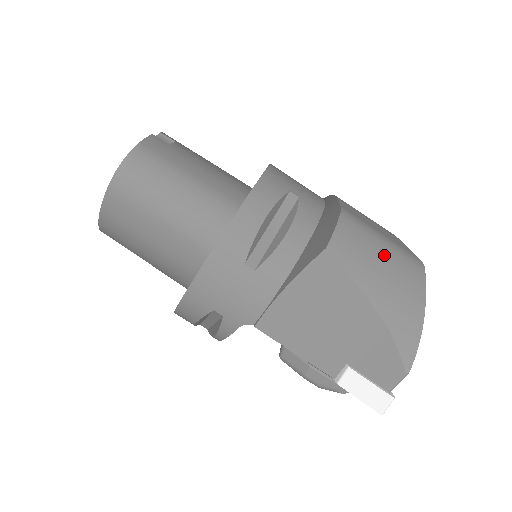
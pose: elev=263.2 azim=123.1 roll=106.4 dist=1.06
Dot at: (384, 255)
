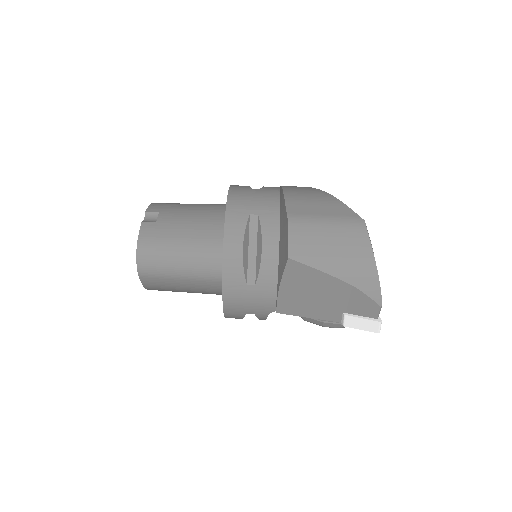
Dot at: (331, 236)
